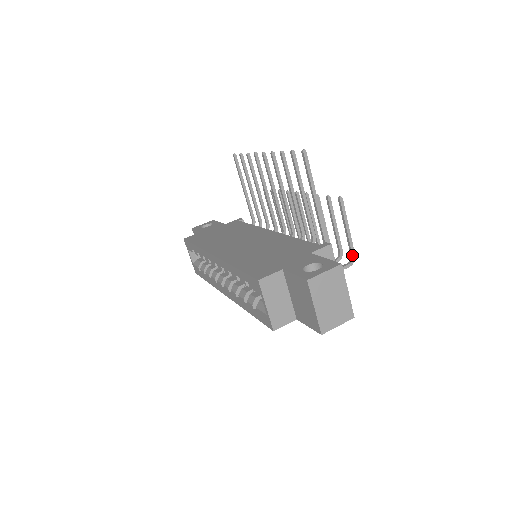
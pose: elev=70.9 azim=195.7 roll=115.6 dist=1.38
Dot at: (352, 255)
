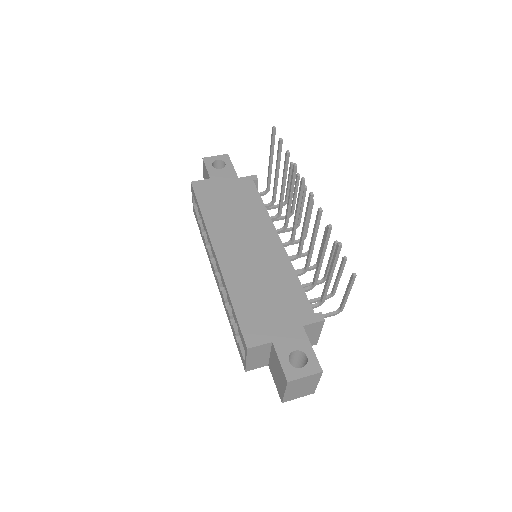
Dot at: (341, 309)
